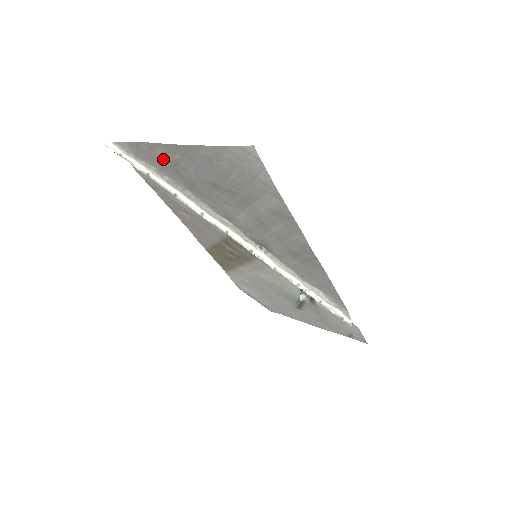
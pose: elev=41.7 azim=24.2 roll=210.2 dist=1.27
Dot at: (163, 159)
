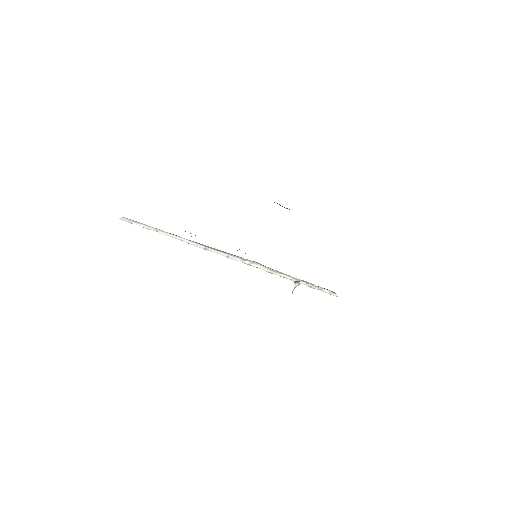
Dot at: occluded
